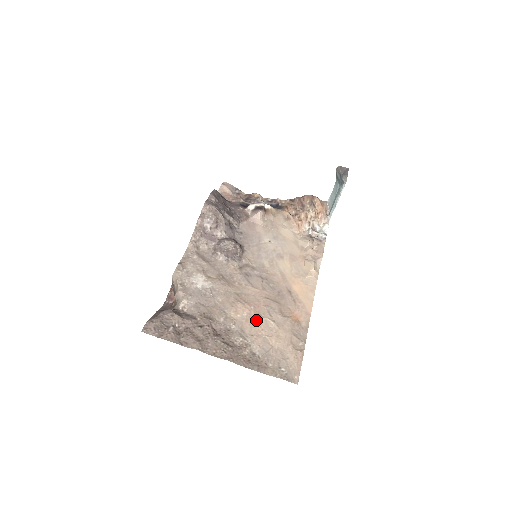
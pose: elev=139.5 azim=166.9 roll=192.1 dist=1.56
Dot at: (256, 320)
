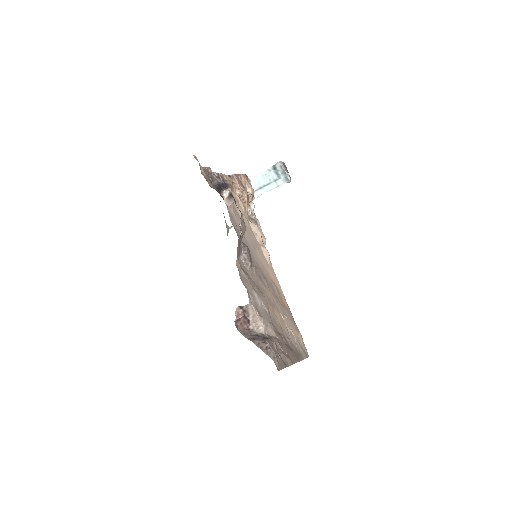
Dot at: (283, 319)
